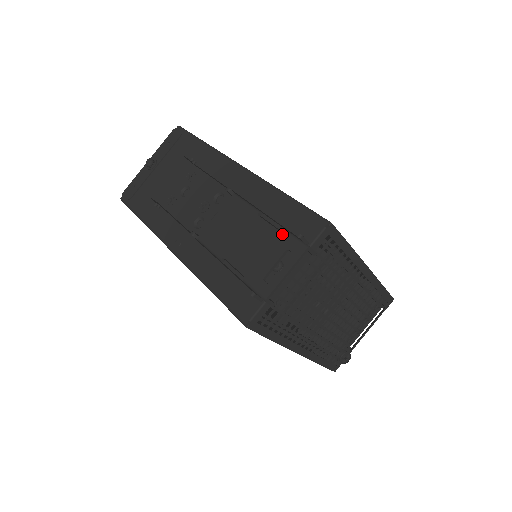
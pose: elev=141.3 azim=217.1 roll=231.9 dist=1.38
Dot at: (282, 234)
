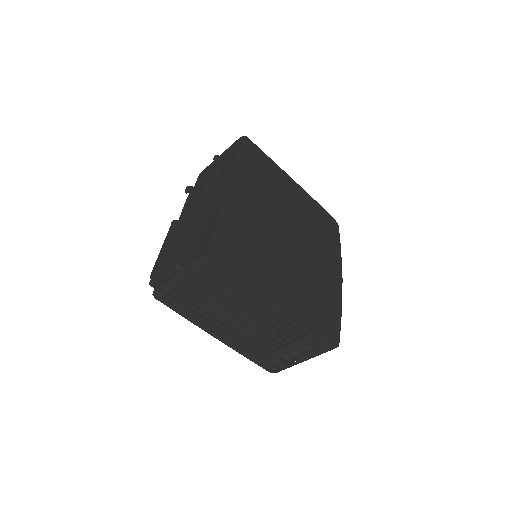
Dot at: (180, 247)
